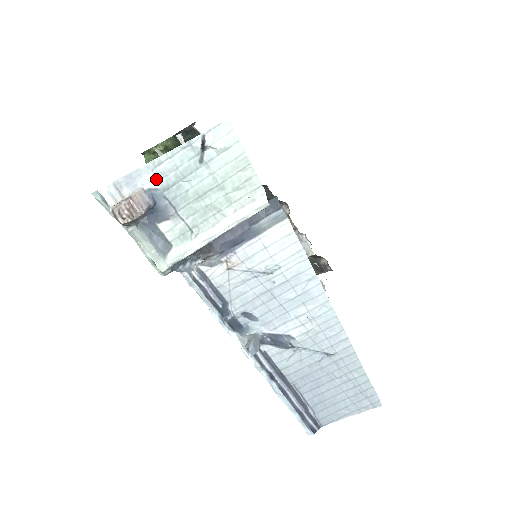
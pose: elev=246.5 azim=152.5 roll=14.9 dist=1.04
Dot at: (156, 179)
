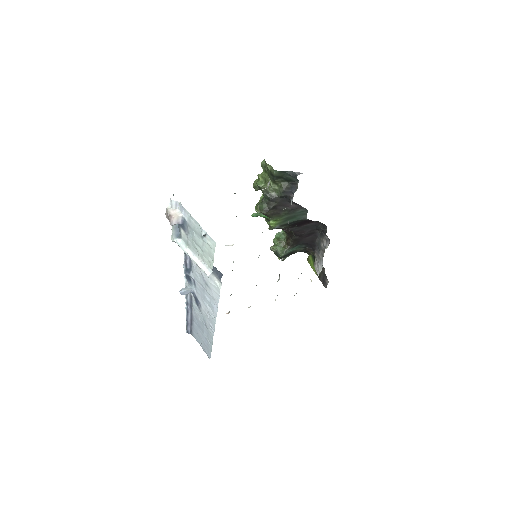
Dot at: (188, 219)
